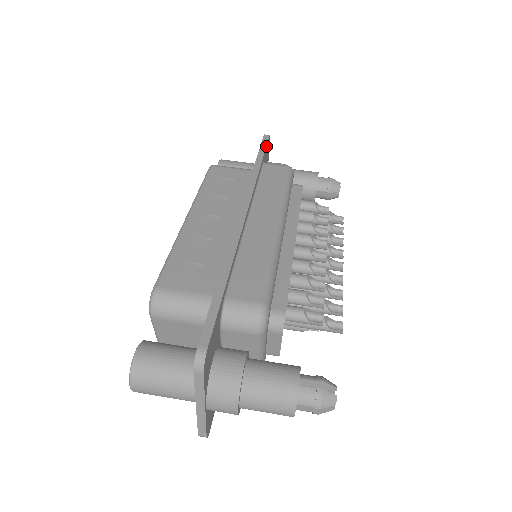
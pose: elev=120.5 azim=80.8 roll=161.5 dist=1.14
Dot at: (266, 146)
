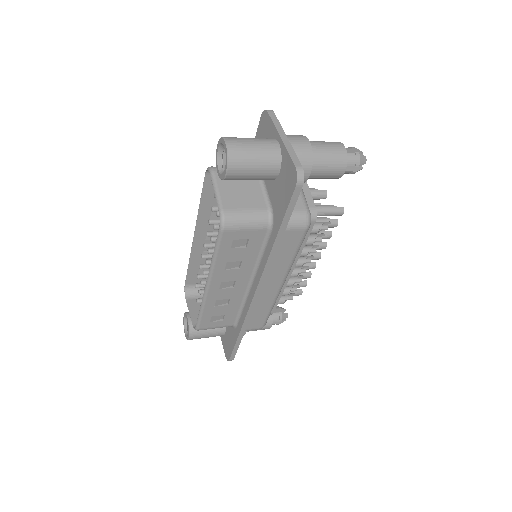
Dot at: occluded
